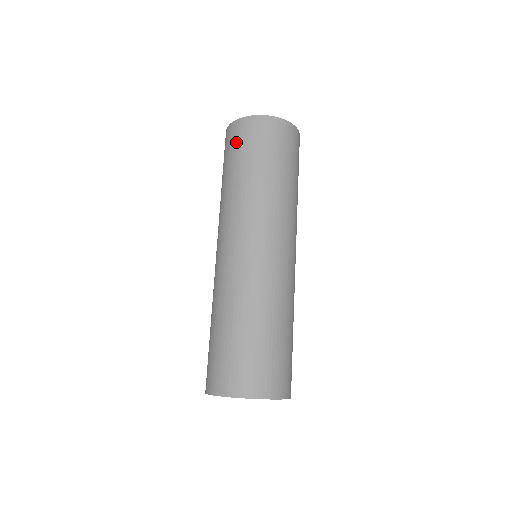
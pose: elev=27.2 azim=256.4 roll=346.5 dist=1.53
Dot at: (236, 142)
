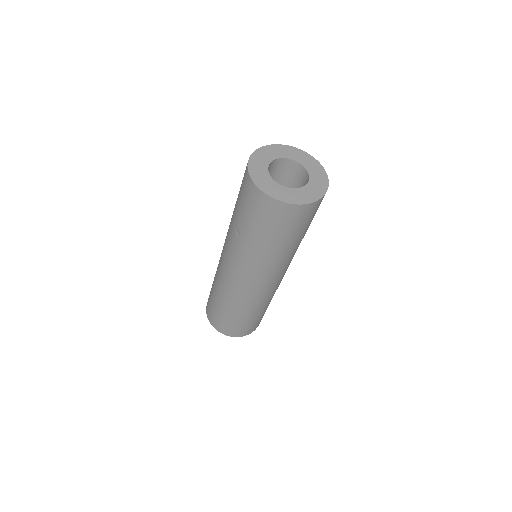
Dot at: (267, 218)
